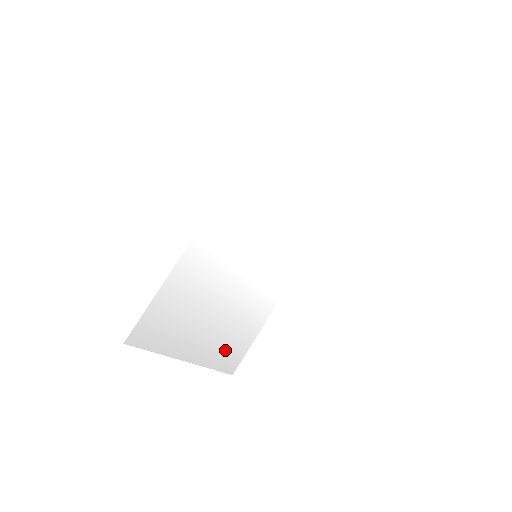
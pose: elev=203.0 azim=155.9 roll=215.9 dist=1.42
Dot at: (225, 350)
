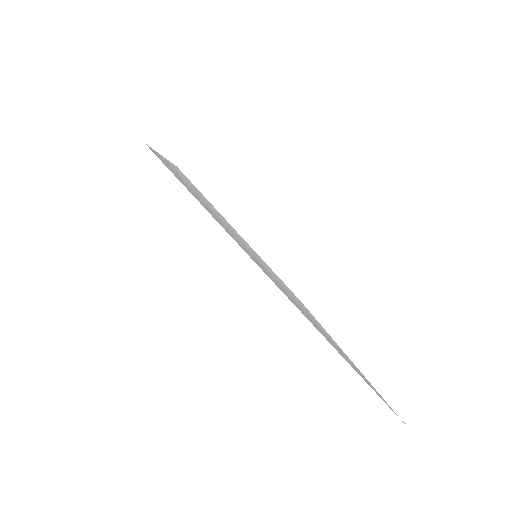
Dot at: occluded
